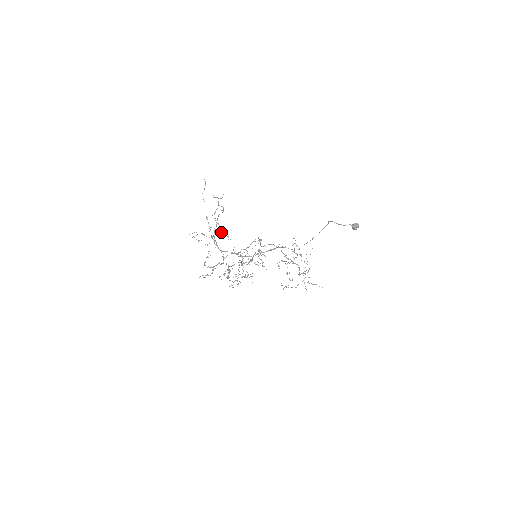
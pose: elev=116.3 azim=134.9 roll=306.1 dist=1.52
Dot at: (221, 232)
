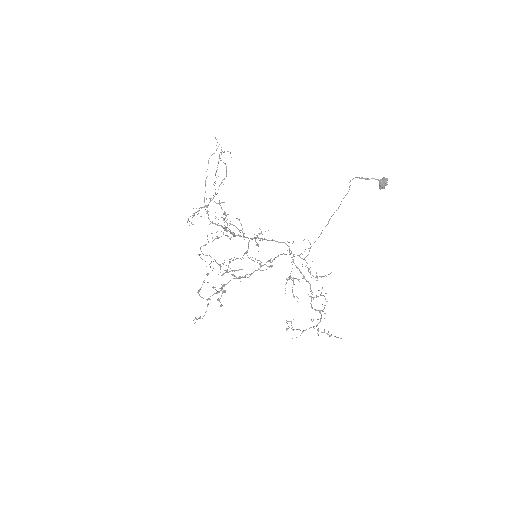
Dot at: (218, 203)
